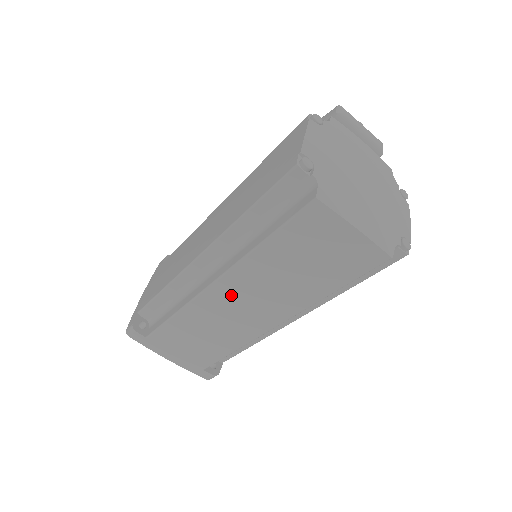
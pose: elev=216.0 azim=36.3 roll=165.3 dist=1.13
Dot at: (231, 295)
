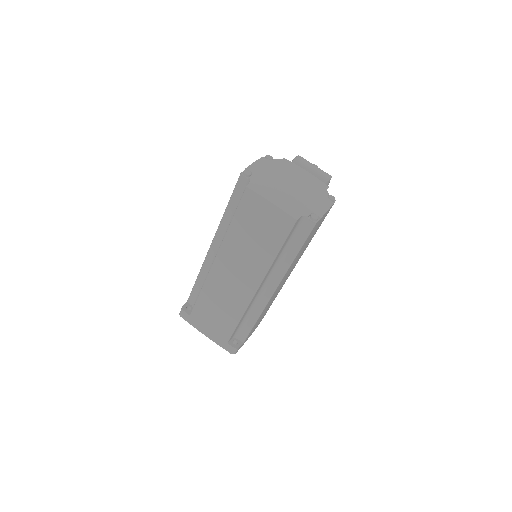
Dot at: (225, 267)
